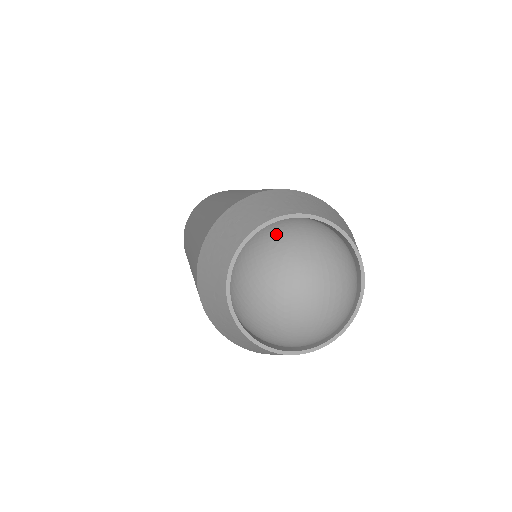
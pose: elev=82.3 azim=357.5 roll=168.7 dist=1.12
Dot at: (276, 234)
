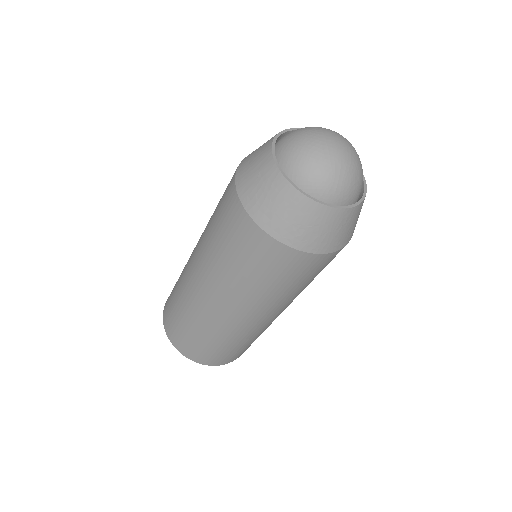
Dot at: occluded
